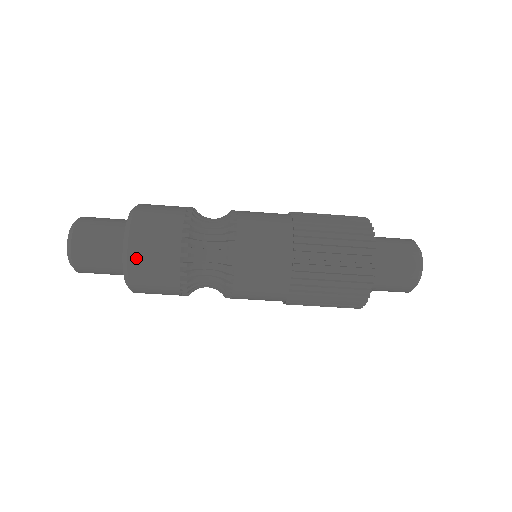
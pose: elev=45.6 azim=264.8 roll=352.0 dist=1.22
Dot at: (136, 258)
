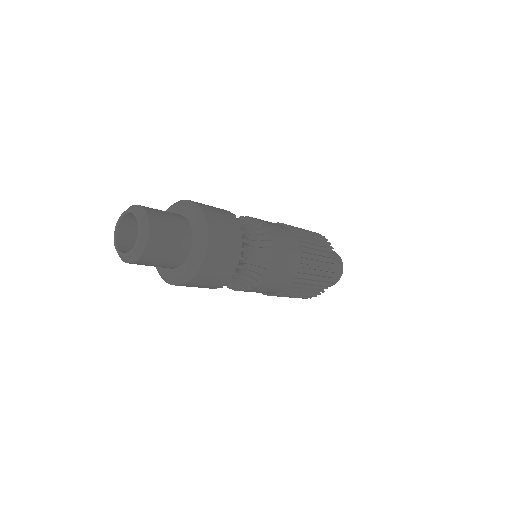
Dot at: (213, 250)
